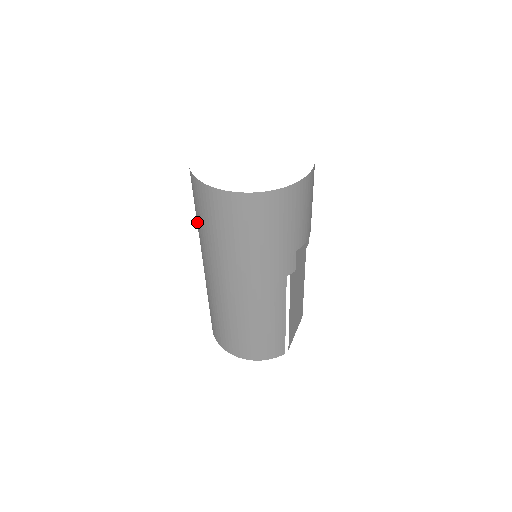
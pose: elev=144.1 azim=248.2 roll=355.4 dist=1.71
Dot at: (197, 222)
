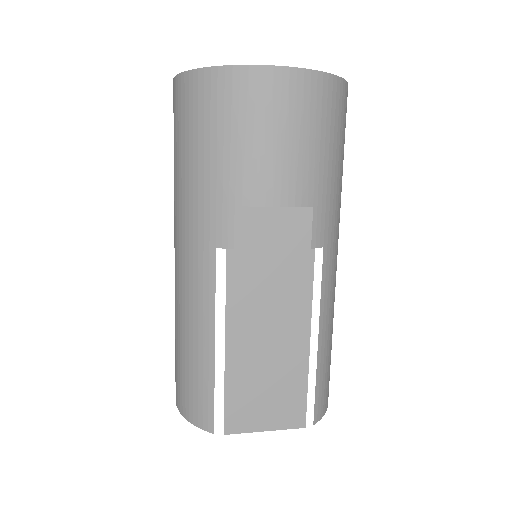
Dot at: occluded
